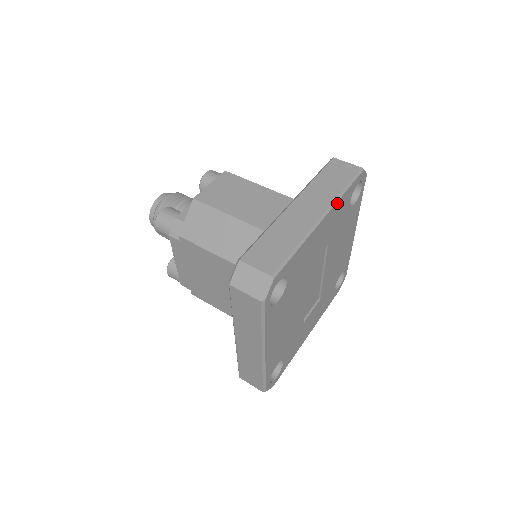
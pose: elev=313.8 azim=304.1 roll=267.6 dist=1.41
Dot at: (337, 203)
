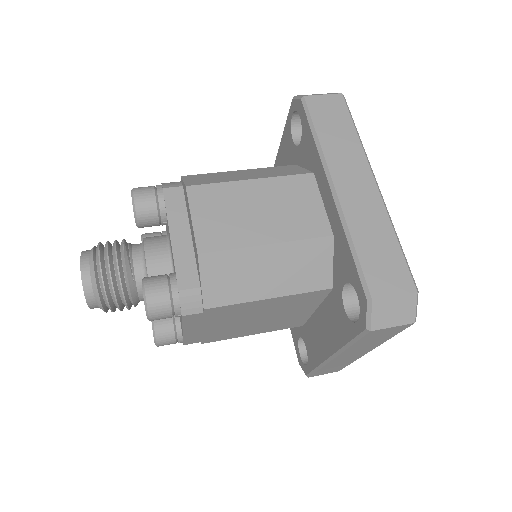
Dot at: (364, 155)
